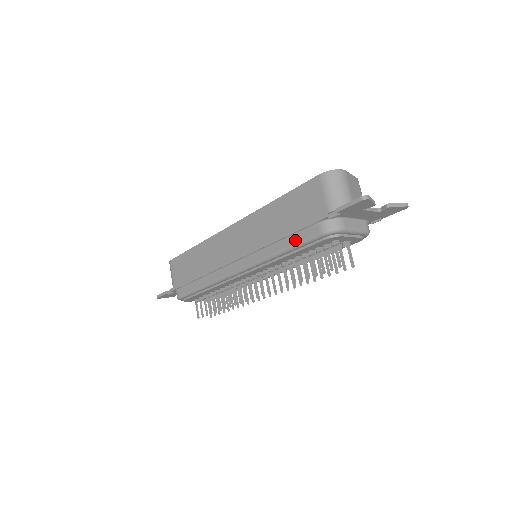
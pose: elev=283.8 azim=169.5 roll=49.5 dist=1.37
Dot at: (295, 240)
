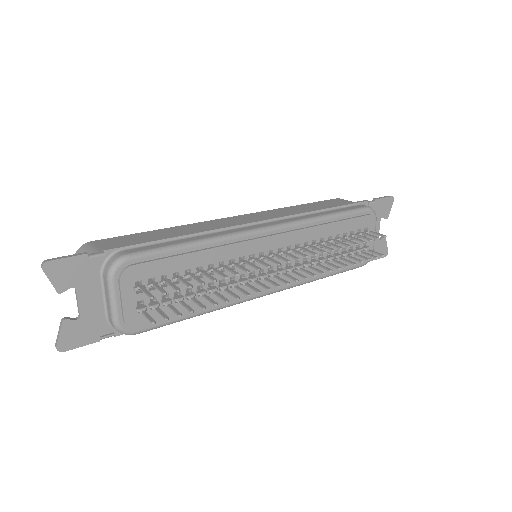
Dot at: (342, 210)
